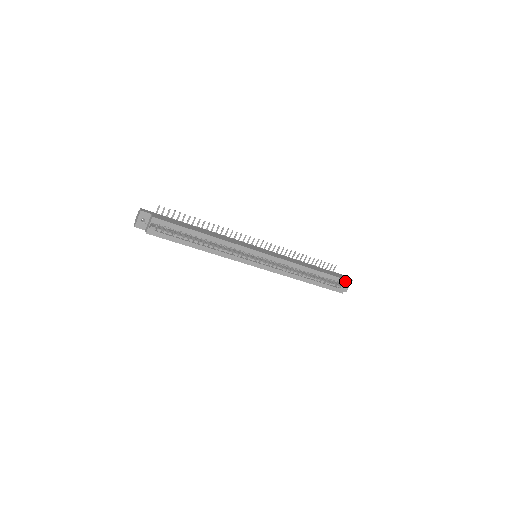
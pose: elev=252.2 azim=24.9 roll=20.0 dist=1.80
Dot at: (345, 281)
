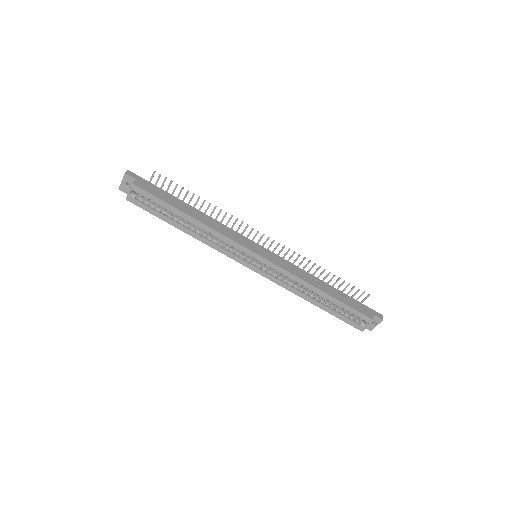
Dot at: (368, 318)
